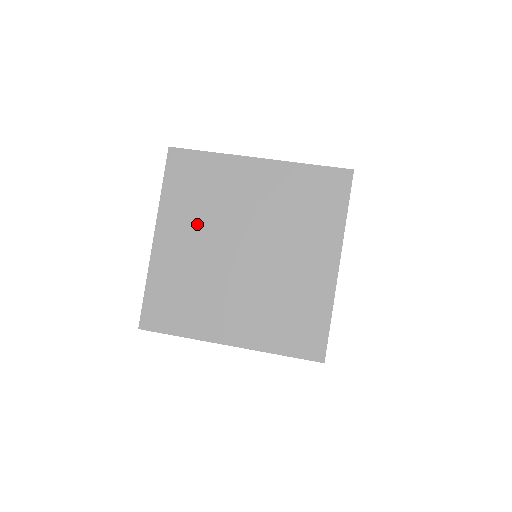
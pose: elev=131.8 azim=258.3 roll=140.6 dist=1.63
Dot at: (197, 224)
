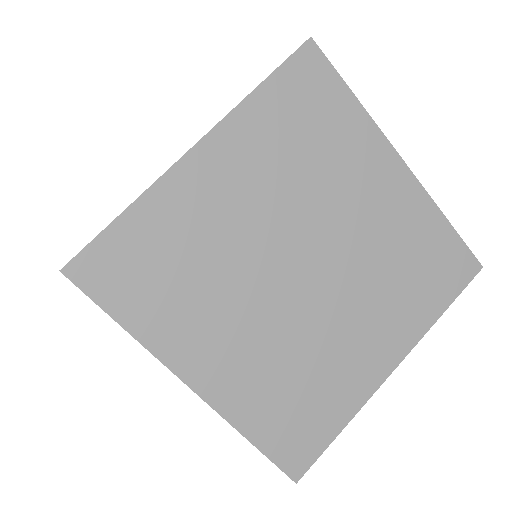
Dot at: (220, 309)
